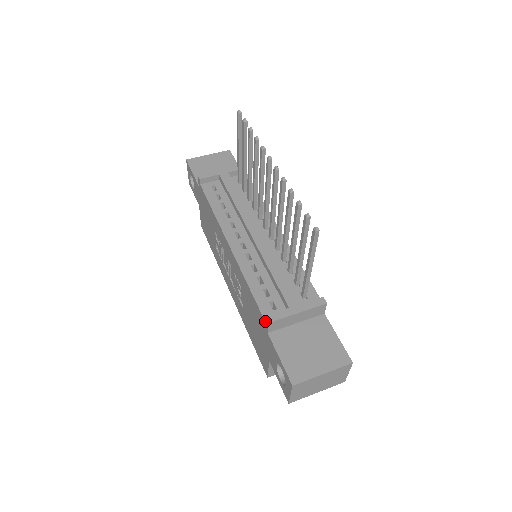
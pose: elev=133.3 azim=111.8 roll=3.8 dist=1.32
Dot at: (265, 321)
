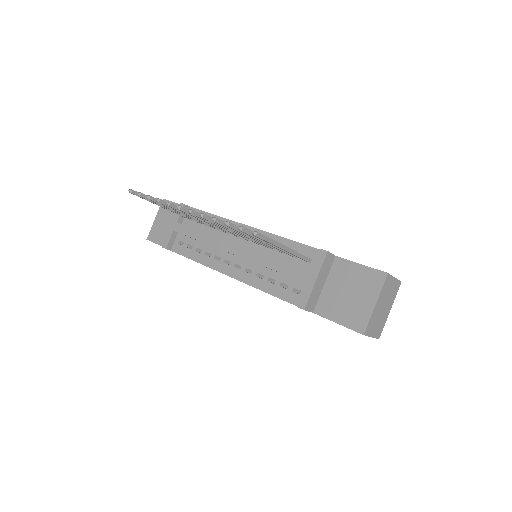
Dot at: occluded
